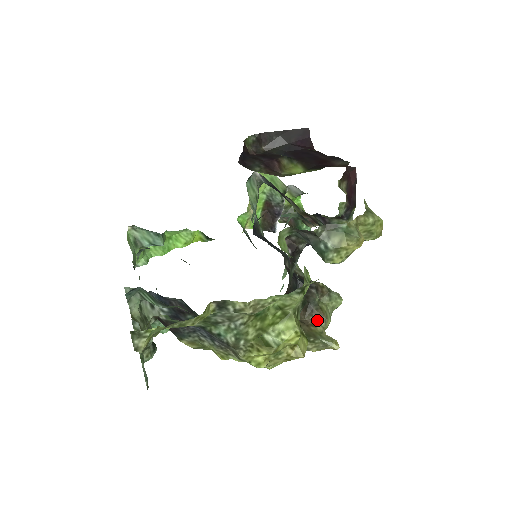
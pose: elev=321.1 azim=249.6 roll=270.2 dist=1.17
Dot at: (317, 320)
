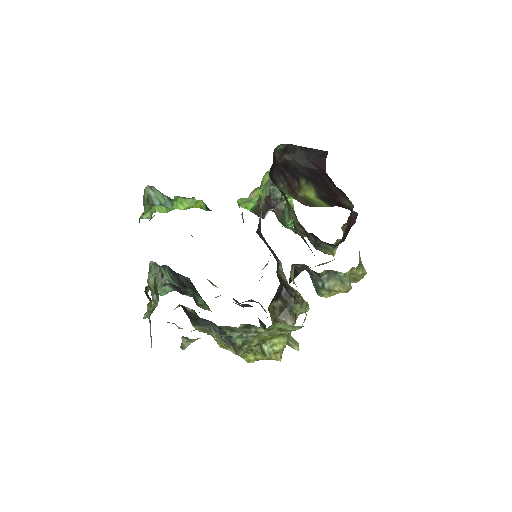
Dot at: (288, 322)
